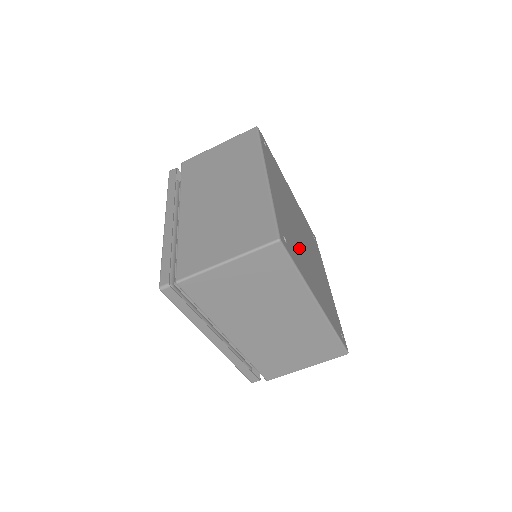
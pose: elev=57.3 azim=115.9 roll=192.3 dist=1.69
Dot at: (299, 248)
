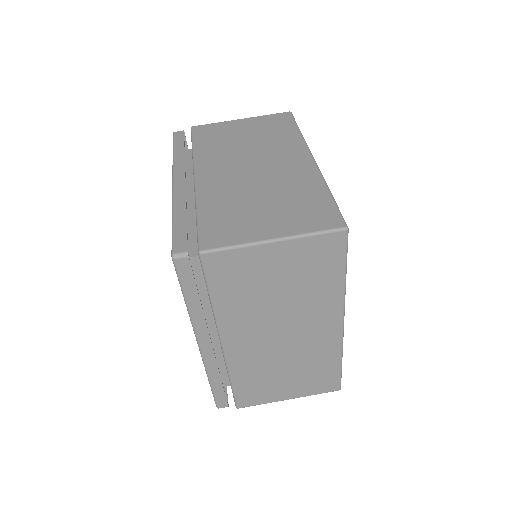
Dot at: occluded
